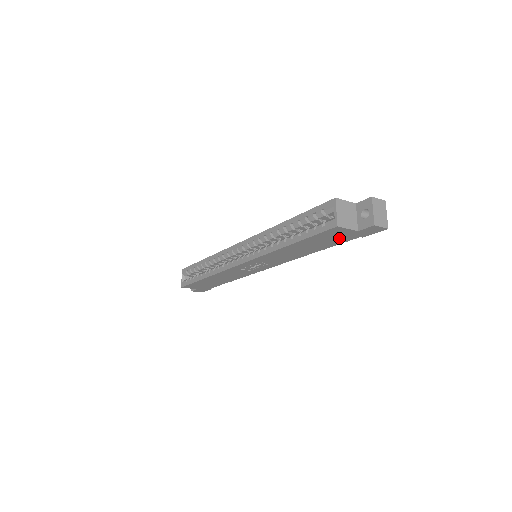
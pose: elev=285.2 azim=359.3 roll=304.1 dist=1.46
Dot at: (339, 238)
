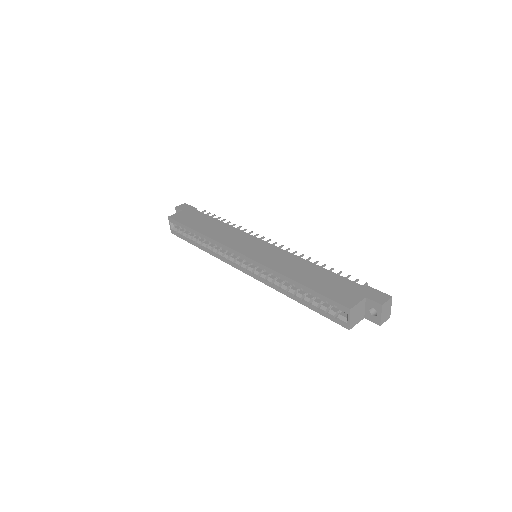
Dot at: occluded
